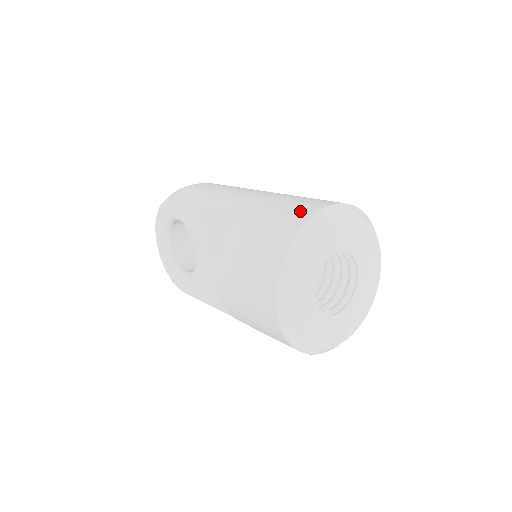
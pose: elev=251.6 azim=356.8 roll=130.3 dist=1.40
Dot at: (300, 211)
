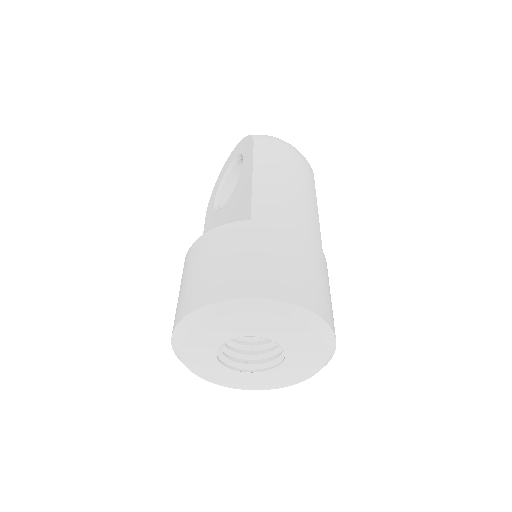
Dot at: (271, 282)
